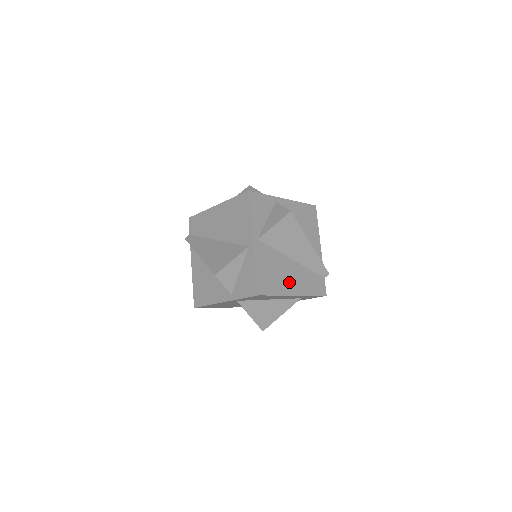
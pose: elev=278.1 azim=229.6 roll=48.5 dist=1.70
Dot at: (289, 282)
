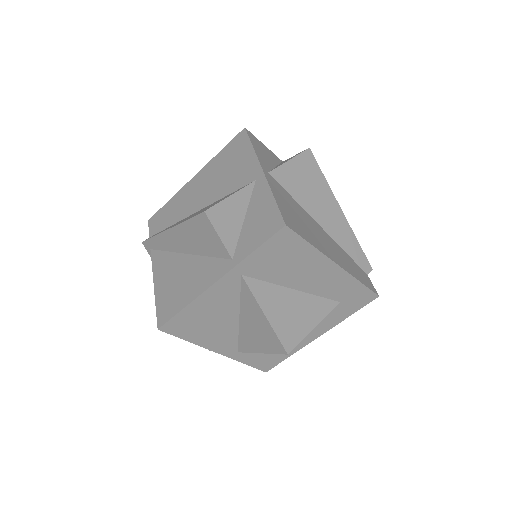
Dot at: (324, 245)
